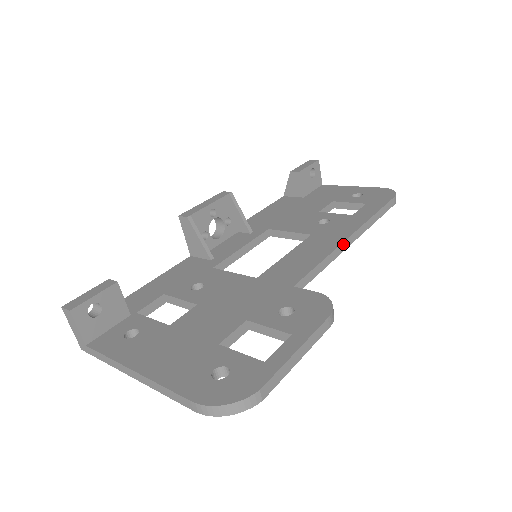
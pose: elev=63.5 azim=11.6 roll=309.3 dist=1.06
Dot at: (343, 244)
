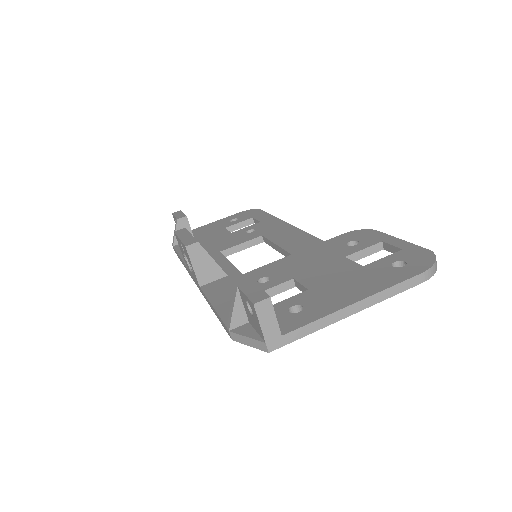
Dot at: occluded
